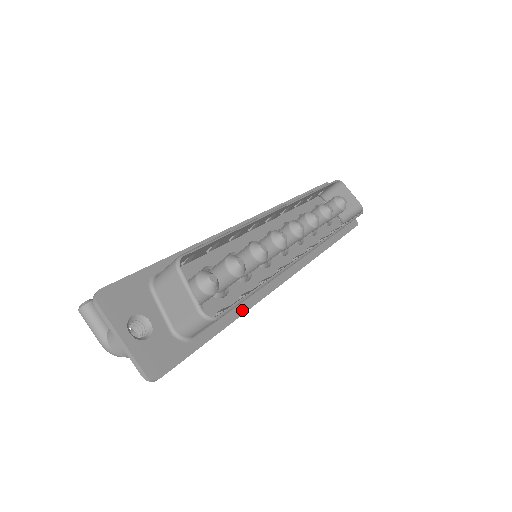
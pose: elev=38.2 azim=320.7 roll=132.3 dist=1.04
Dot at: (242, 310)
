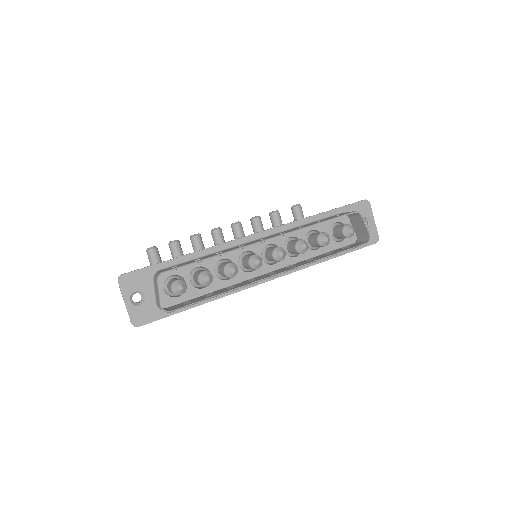
Dot at: (211, 299)
